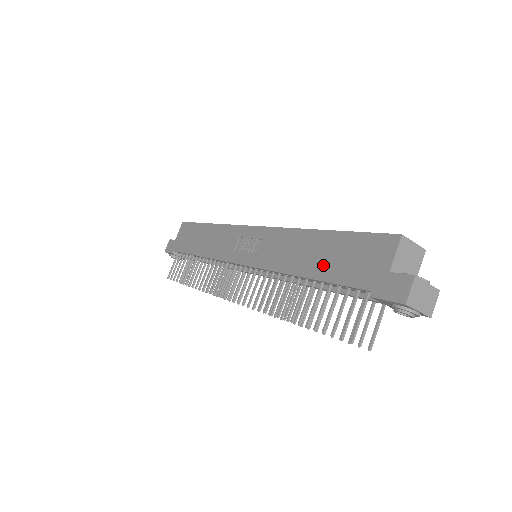
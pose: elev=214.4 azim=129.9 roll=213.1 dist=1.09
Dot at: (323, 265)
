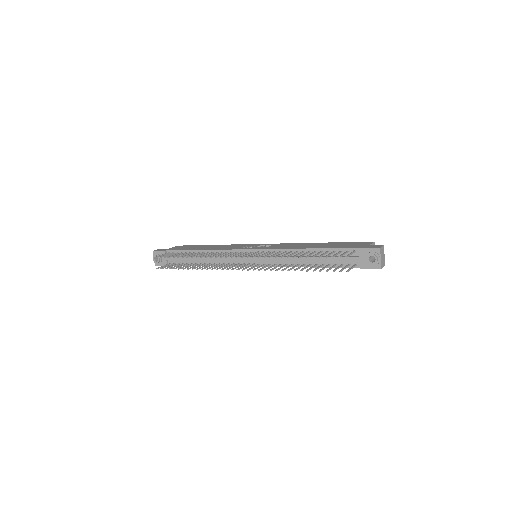
Dot at: (325, 246)
